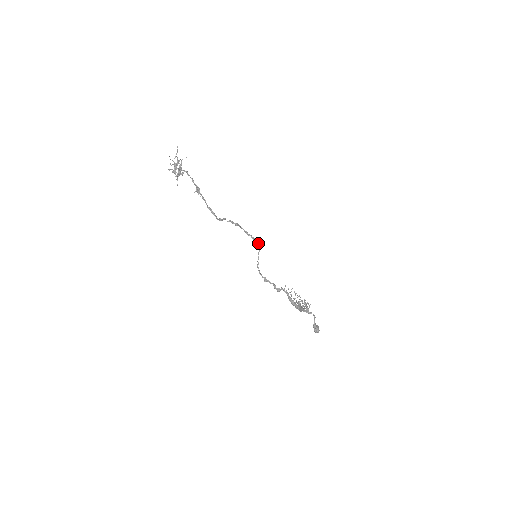
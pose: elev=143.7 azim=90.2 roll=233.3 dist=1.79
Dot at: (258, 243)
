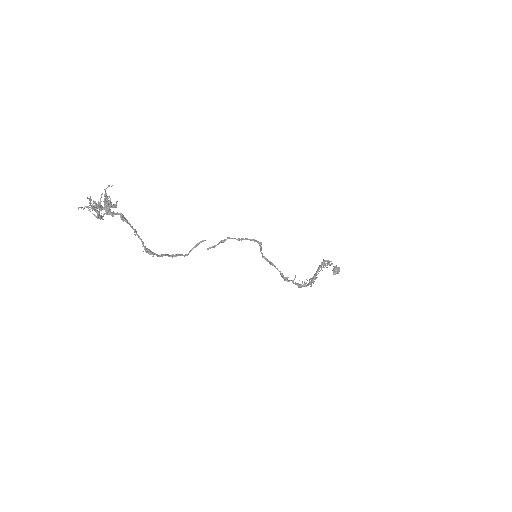
Dot at: (259, 243)
